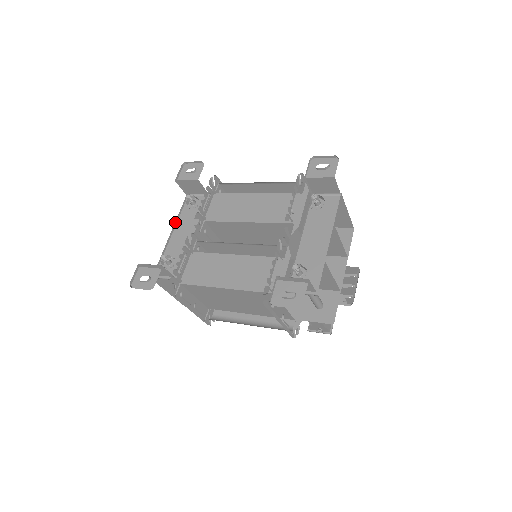
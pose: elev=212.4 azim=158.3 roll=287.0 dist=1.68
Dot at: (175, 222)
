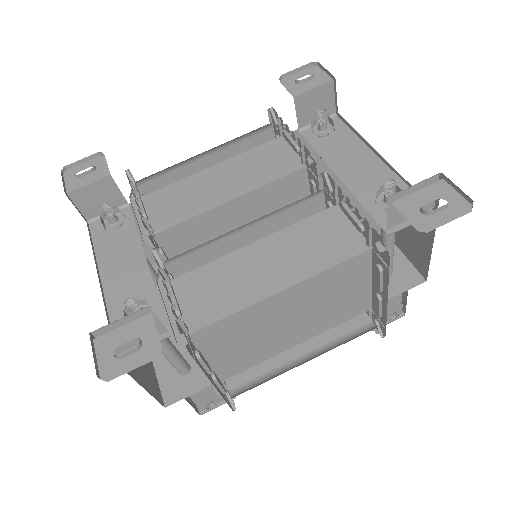
Dot at: occluded
